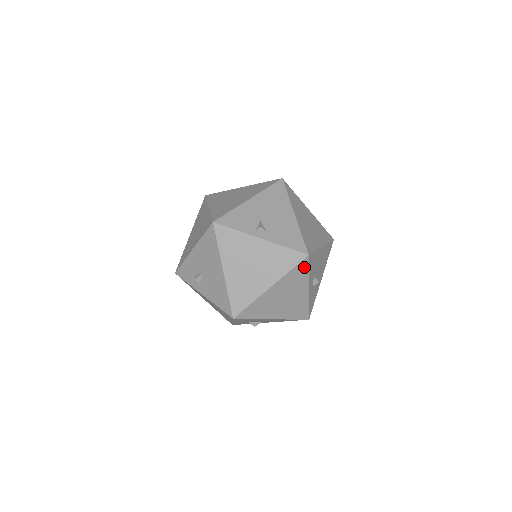
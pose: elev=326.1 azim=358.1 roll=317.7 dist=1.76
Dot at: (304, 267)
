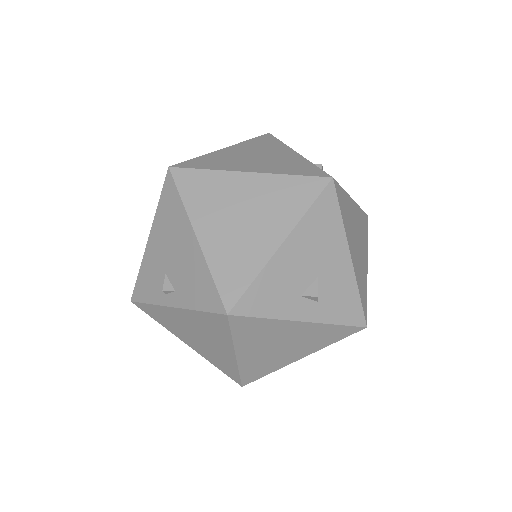
Dot at: (247, 321)
